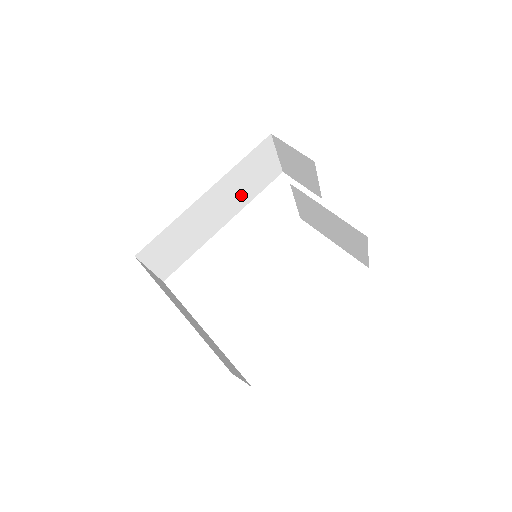
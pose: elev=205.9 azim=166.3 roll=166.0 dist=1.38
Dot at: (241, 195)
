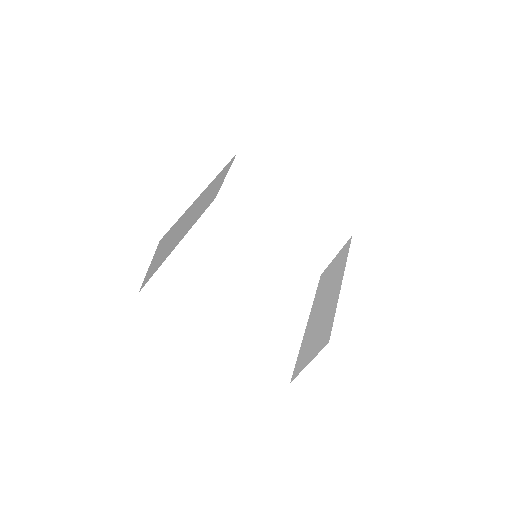
Dot at: (202, 207)
